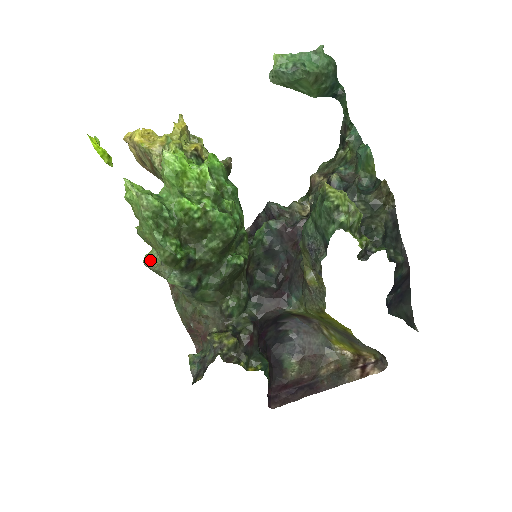
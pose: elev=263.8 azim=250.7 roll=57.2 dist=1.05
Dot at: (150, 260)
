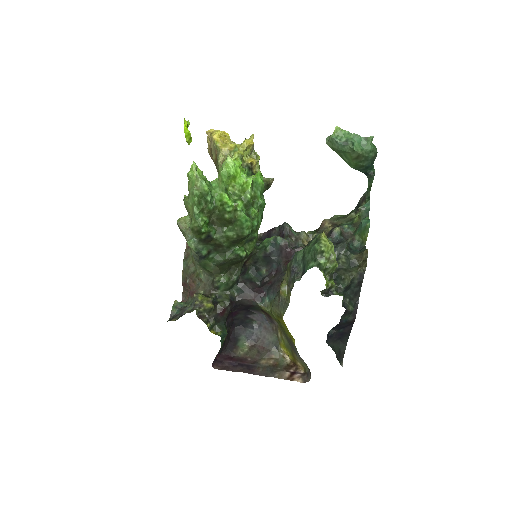
Dot at: (183, 222)
